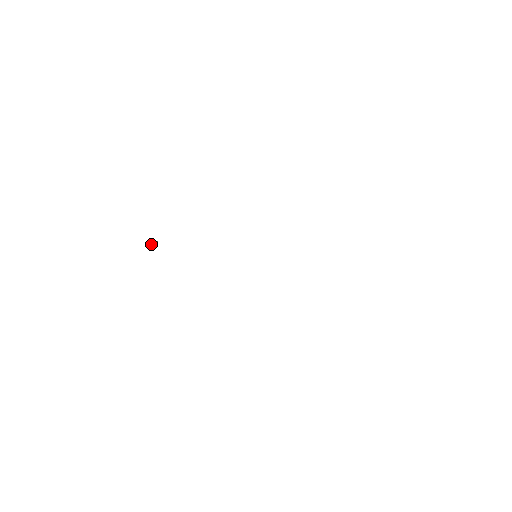
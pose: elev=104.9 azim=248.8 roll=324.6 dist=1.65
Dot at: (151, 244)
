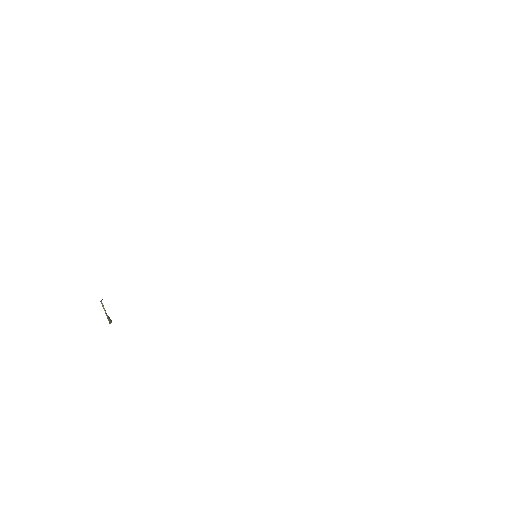
Dot at: (105, 312)
